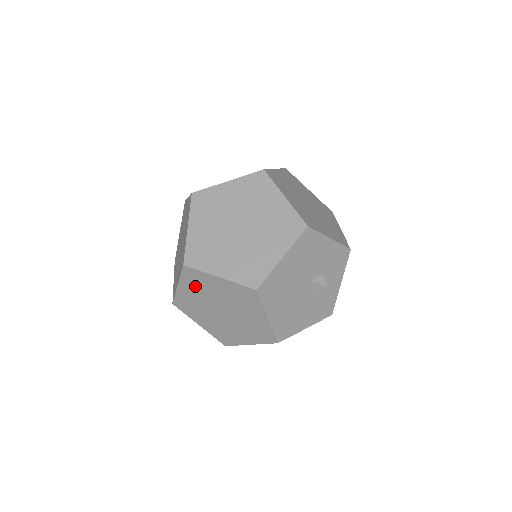
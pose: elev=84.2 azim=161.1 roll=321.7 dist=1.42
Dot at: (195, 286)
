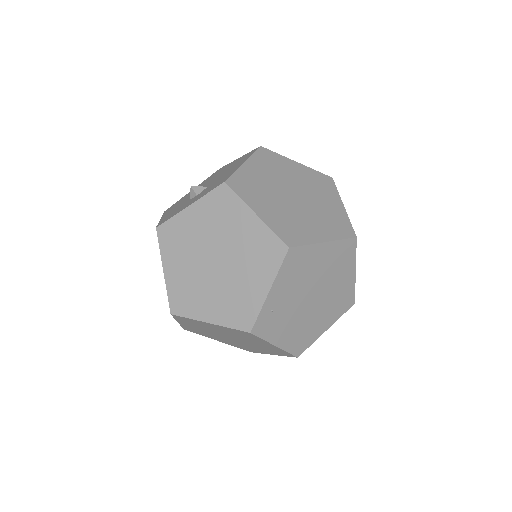
Dot at: (233, 332)
